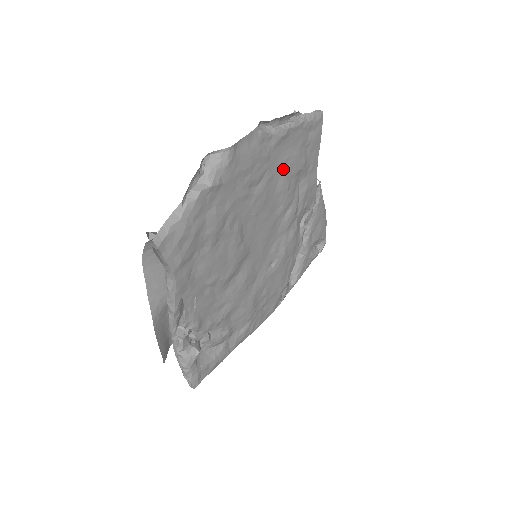
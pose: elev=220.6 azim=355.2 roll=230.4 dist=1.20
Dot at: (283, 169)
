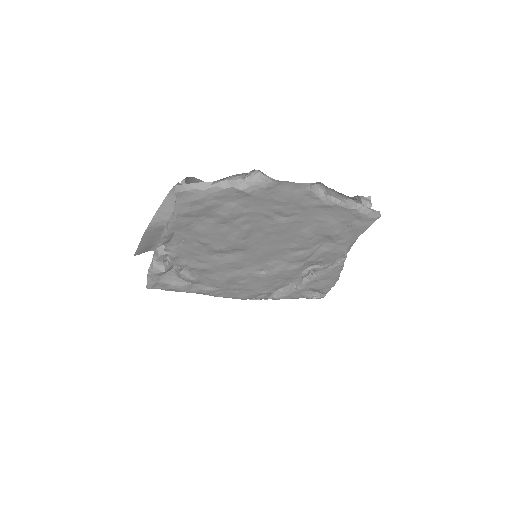
Dot at: (314, 224)
